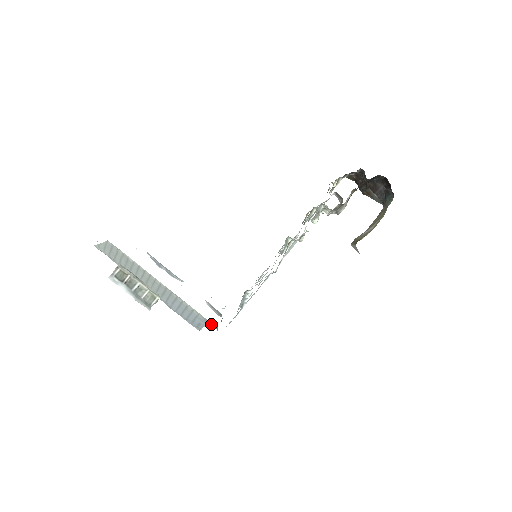
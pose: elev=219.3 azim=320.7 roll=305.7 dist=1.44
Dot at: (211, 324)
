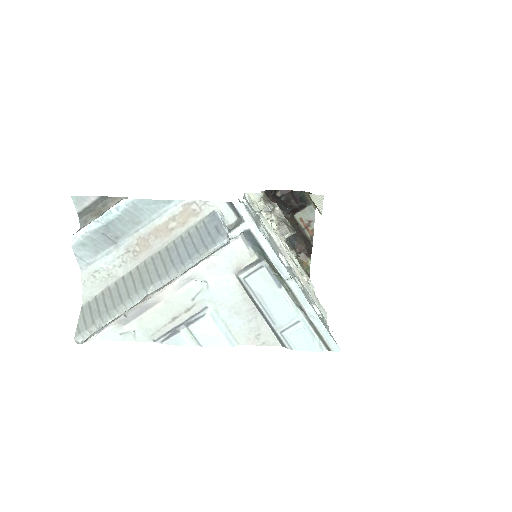
Dot at: (235, 230)
